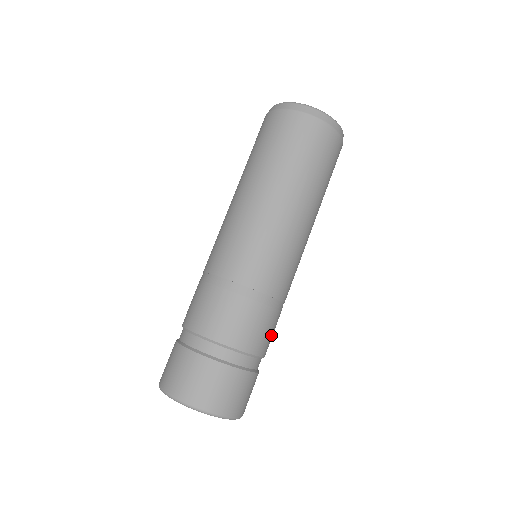
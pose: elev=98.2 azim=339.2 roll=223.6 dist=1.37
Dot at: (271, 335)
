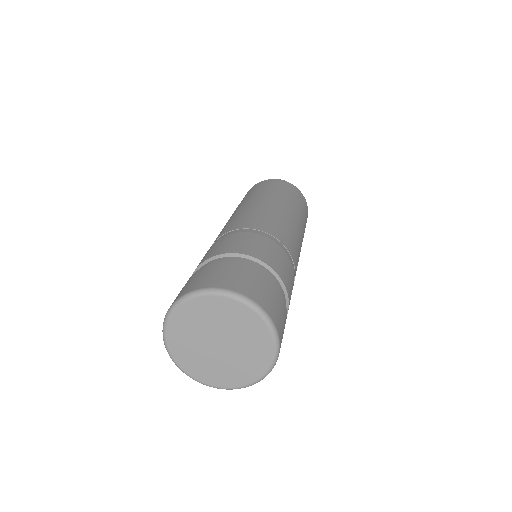
Dot at: occluded
